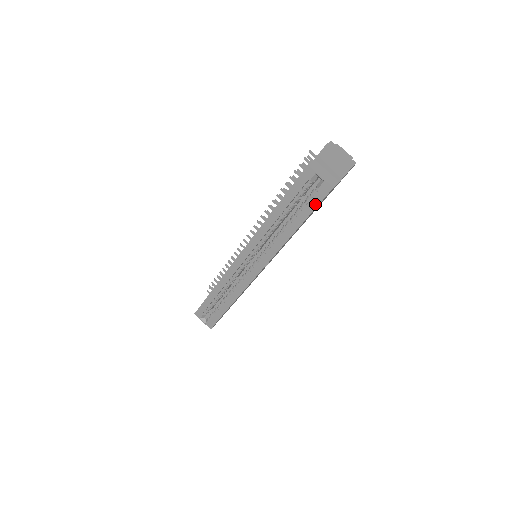
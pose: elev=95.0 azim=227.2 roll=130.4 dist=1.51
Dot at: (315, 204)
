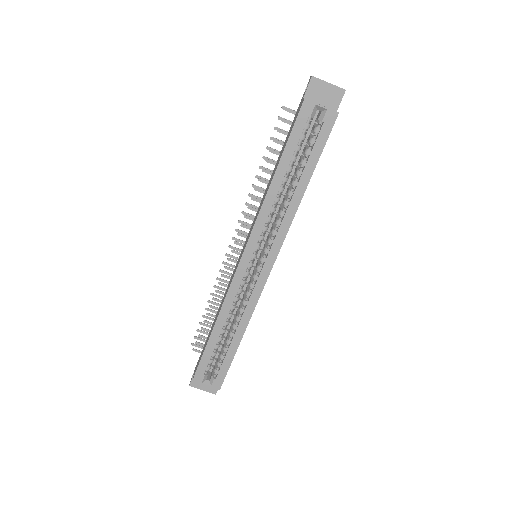
Dot at: (323, 142)
